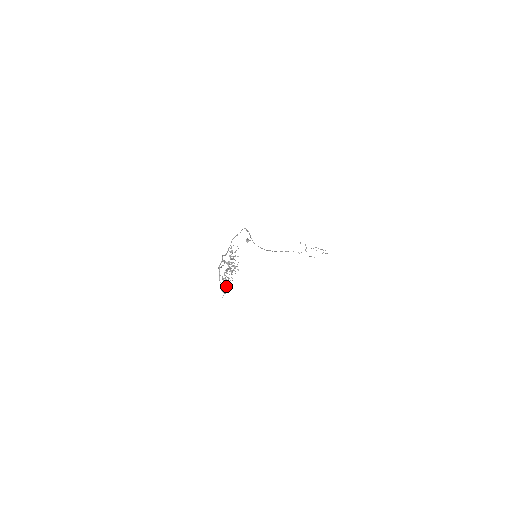
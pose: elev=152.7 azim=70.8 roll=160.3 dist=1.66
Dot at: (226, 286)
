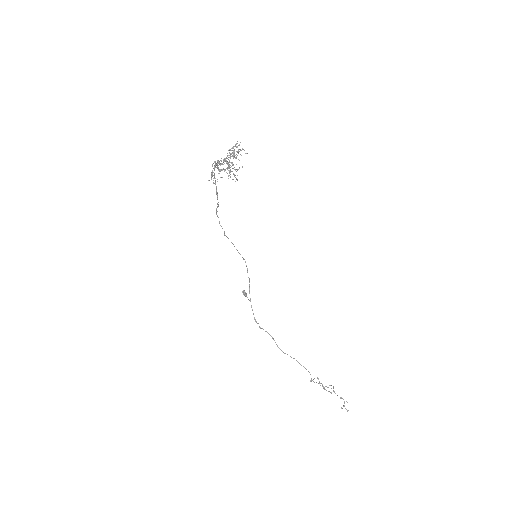
Dot at: (218, 173)
